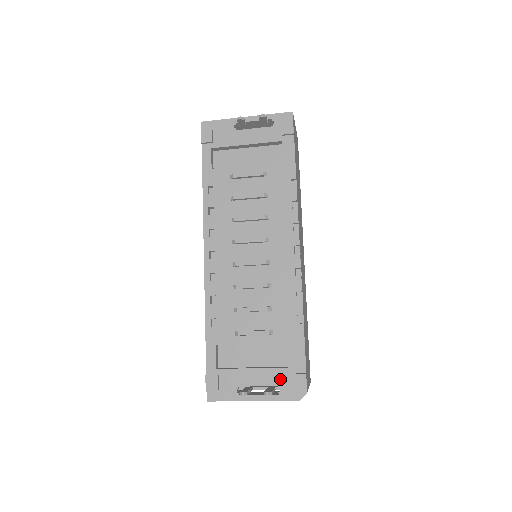
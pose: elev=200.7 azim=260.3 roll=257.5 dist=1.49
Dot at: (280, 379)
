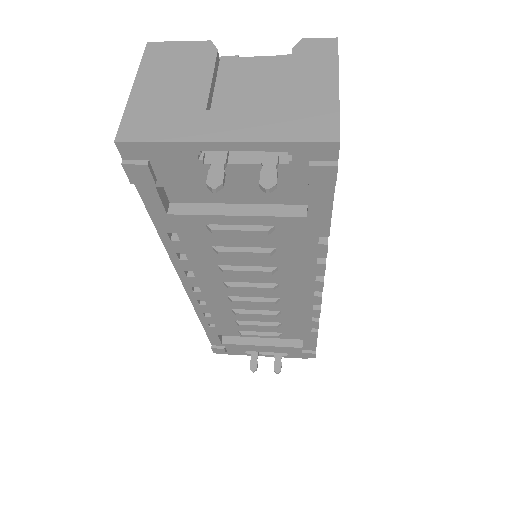
Dot at: (289, 351)
